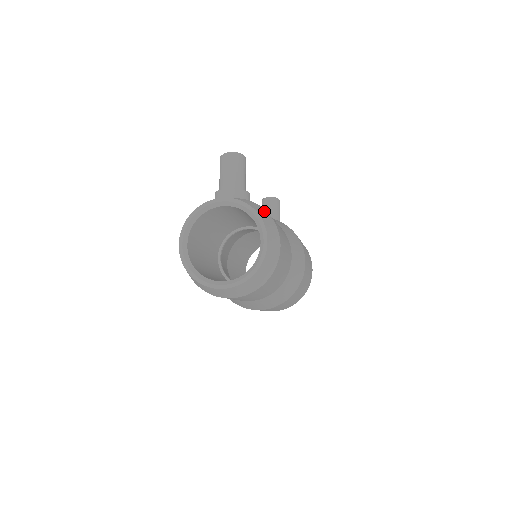
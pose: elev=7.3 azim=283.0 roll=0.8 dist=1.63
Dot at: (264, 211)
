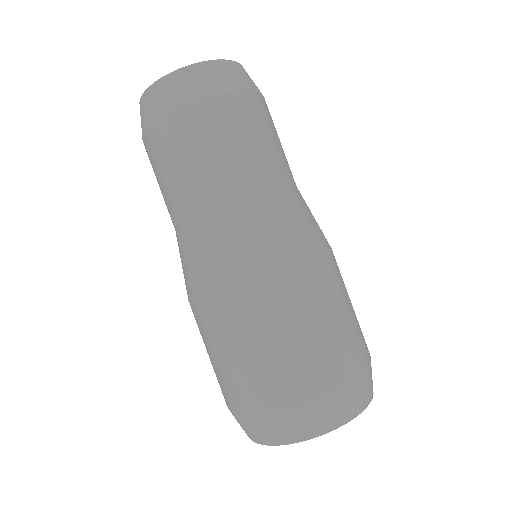
Dot at: occluded
